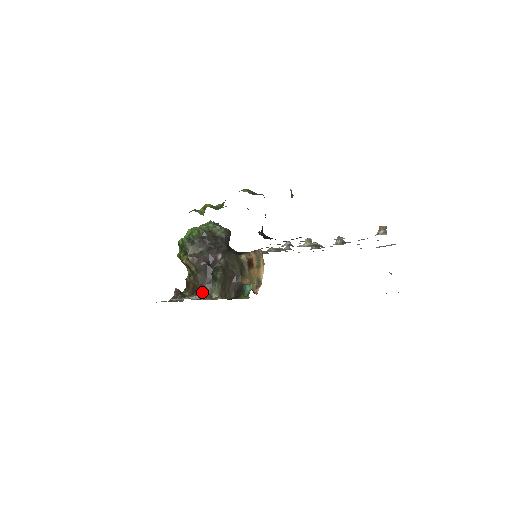
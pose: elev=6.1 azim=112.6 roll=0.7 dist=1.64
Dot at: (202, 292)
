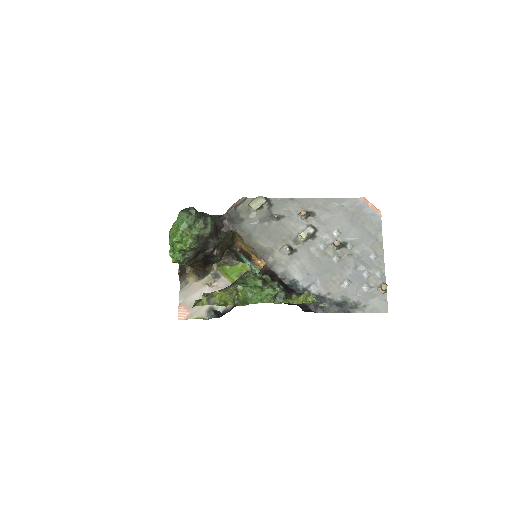
Dot at: (206, 271)
